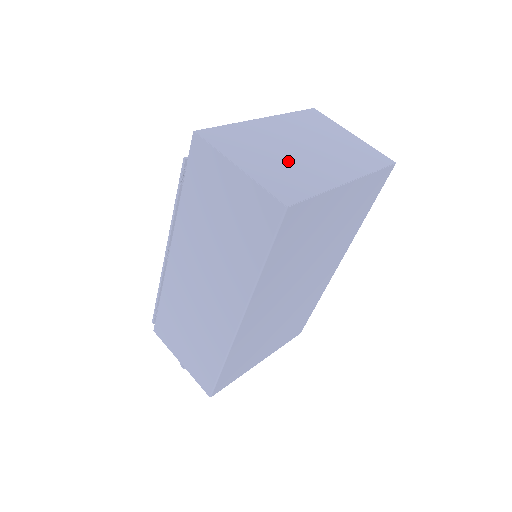
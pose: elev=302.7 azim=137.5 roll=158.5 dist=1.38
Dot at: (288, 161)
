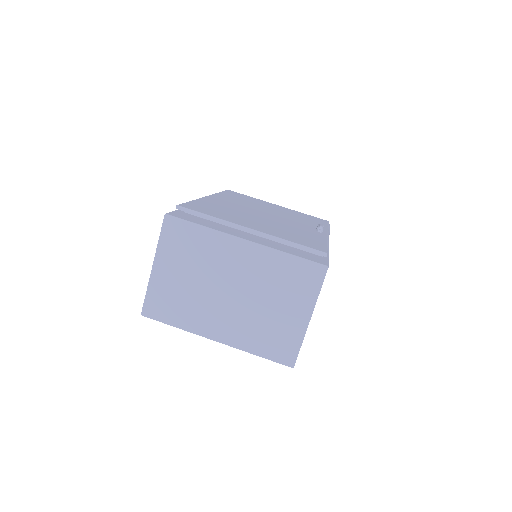
Dot at: (196, 291)
